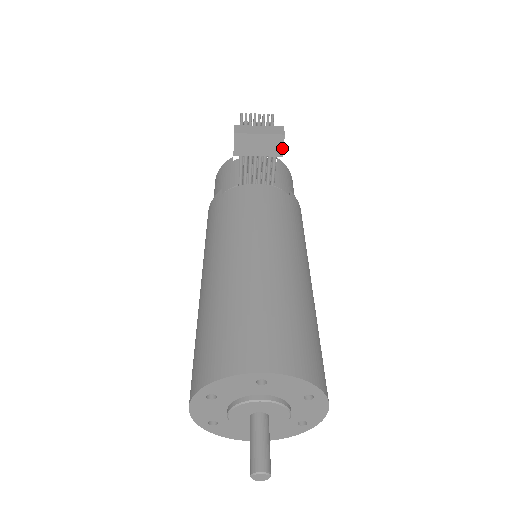
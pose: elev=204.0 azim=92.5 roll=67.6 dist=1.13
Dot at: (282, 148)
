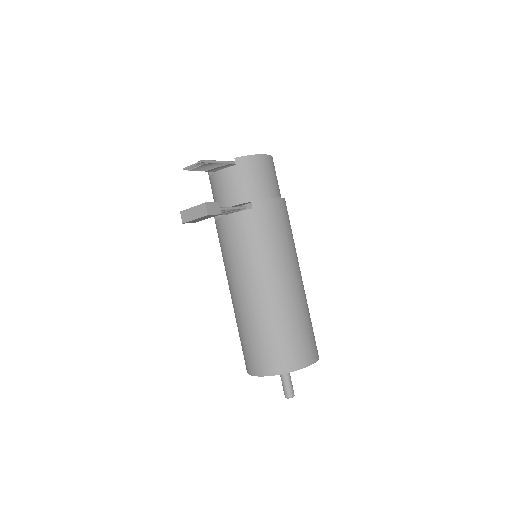
Dot at: (215, 215)
